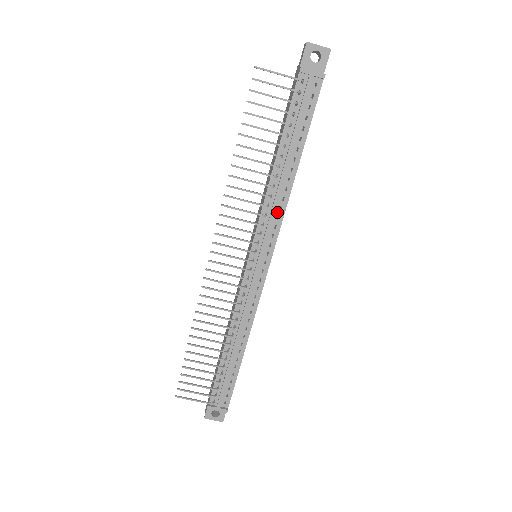
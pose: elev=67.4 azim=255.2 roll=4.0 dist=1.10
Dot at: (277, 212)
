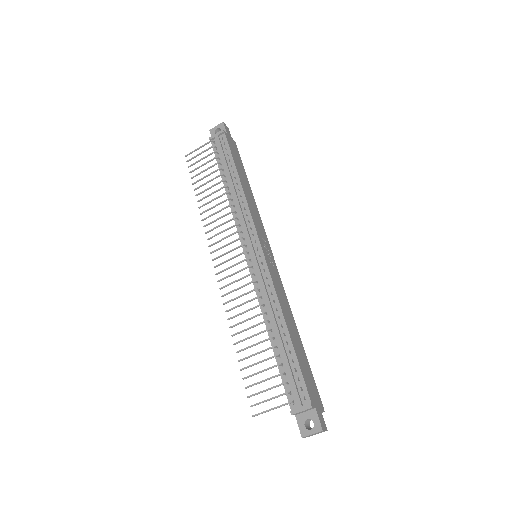
Dot at: (244, 212)
